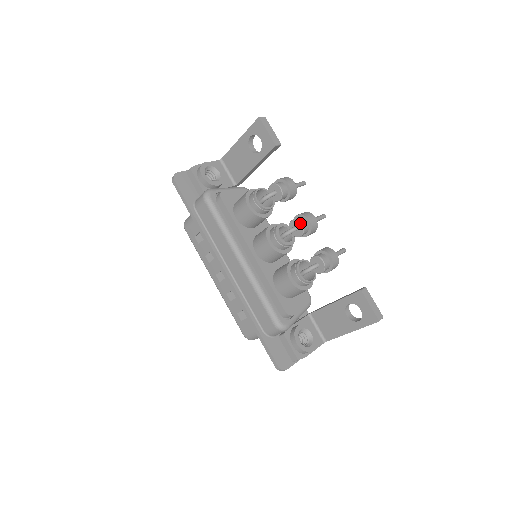
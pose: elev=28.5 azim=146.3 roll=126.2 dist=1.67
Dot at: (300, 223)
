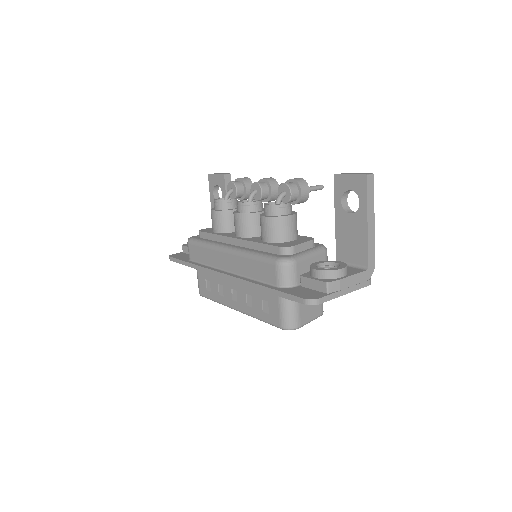
Dot at: (254, 183)
